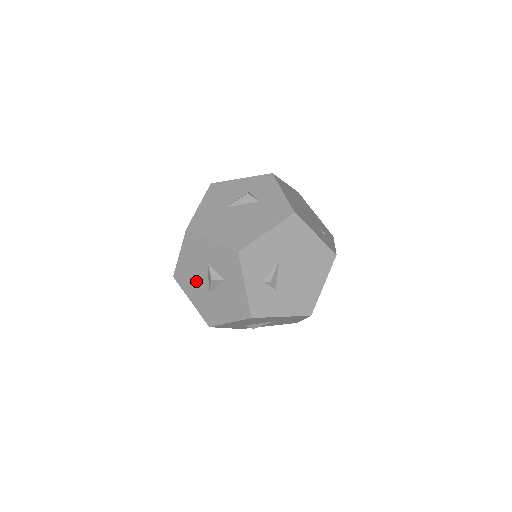
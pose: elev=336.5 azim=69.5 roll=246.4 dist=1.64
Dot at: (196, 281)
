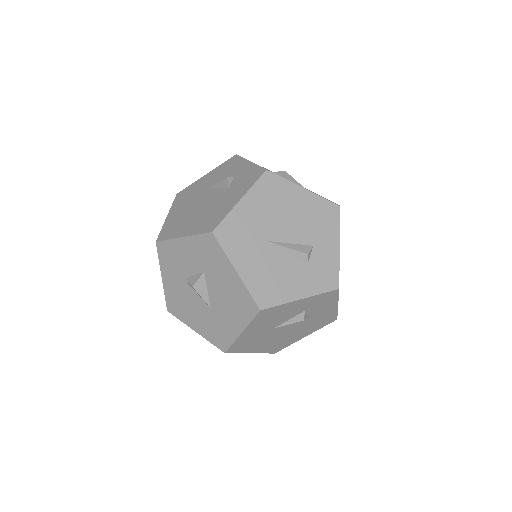
Dot at: occluded
